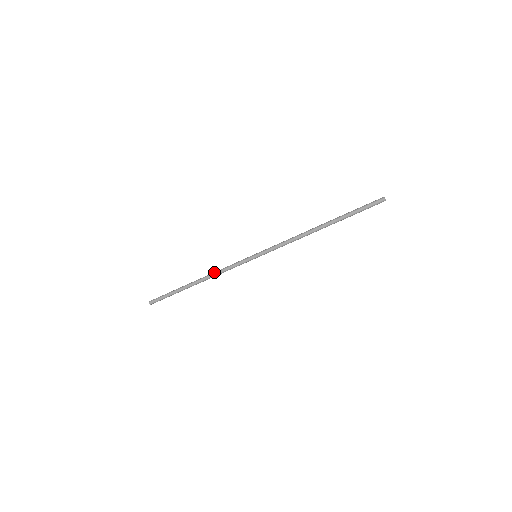
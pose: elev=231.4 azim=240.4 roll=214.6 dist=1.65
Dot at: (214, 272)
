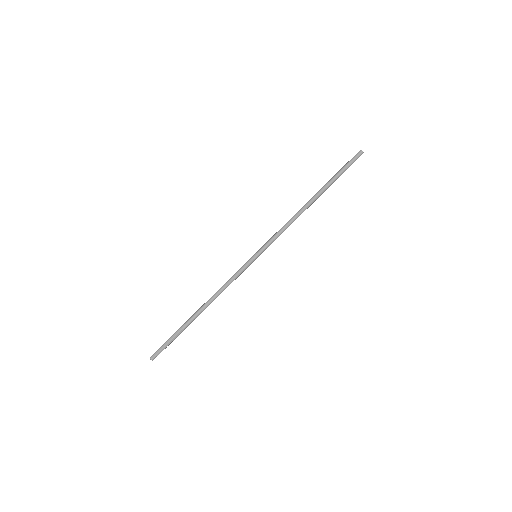
Dot at: (216, 292)
